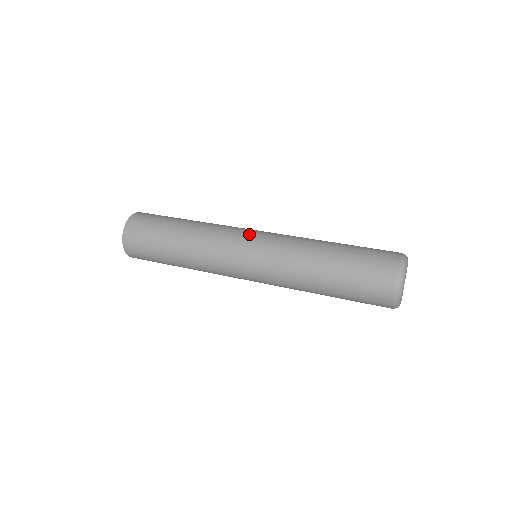
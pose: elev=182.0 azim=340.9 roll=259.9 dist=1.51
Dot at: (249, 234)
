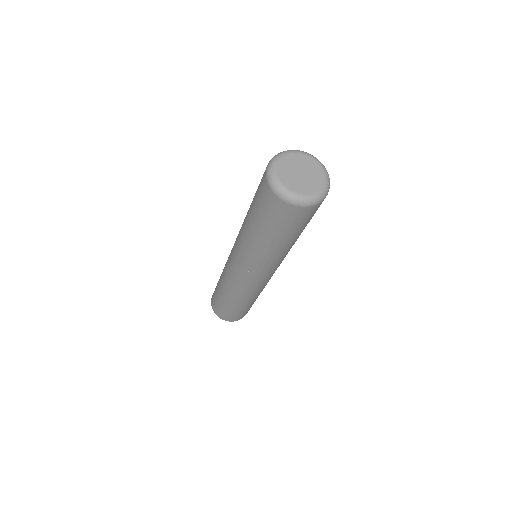
Dot at: occluded
